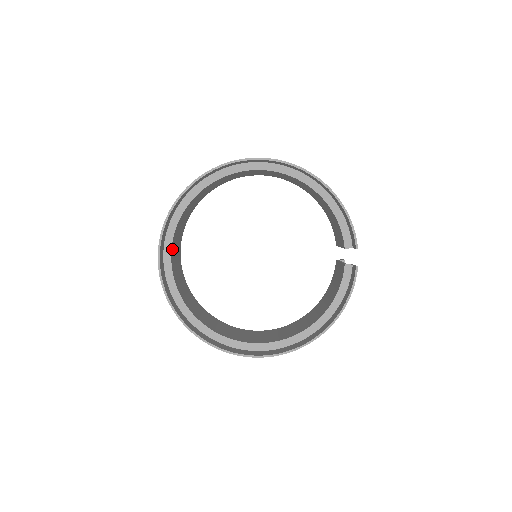
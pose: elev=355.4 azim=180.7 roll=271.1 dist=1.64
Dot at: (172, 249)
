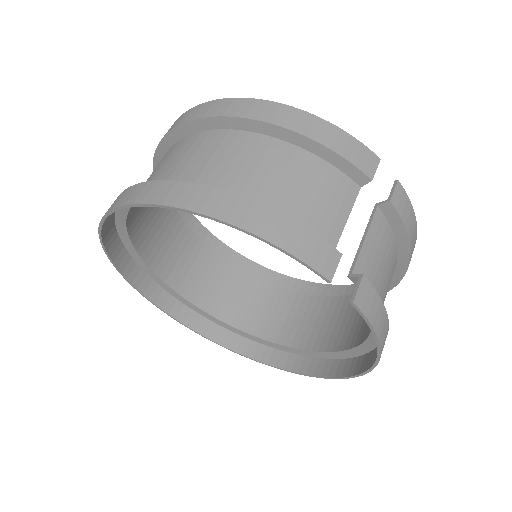
Dot at: (176, 285)
